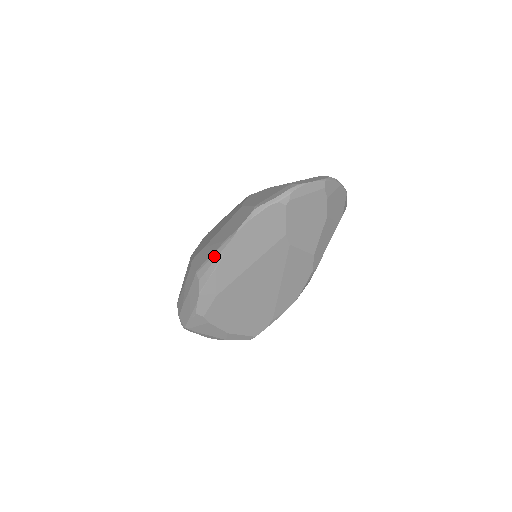
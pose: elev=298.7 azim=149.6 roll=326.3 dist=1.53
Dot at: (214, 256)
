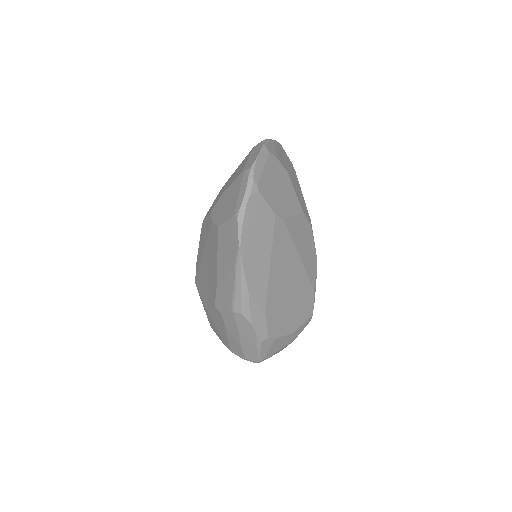
Dot at: (237, 284)
